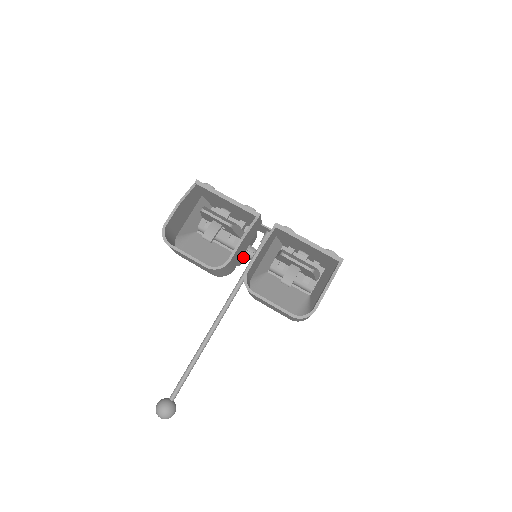
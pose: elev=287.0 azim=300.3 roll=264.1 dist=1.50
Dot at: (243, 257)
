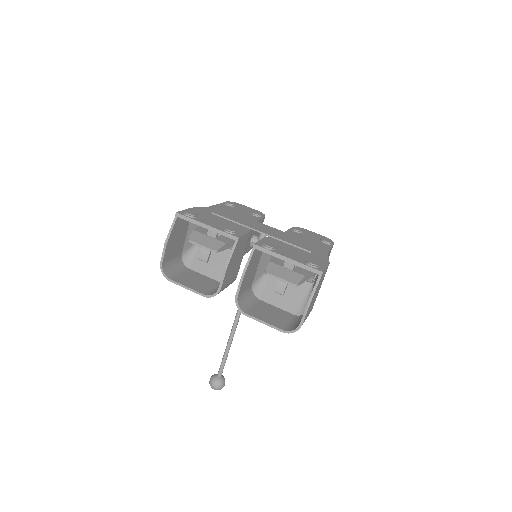
Dot at: occluded
